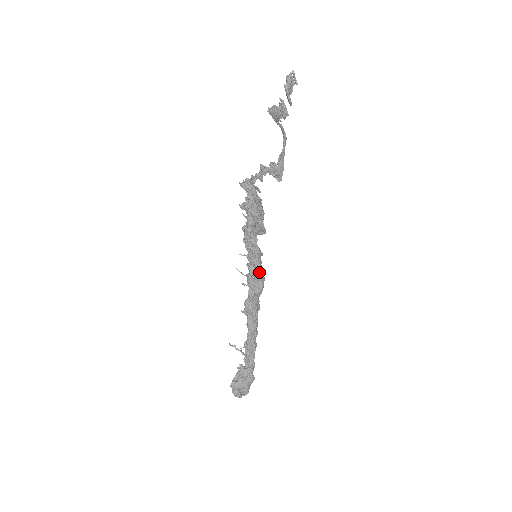
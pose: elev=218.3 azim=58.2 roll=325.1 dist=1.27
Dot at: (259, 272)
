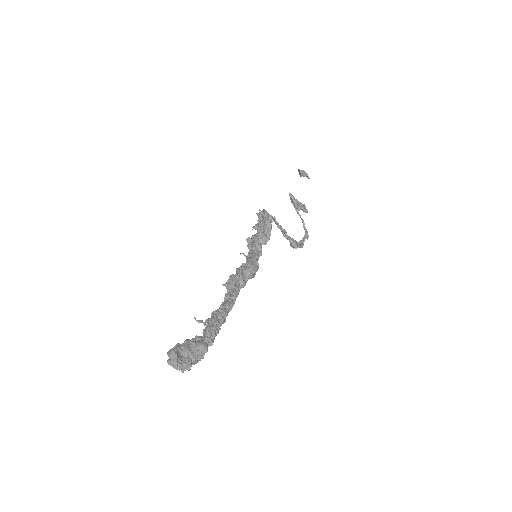
Dot at: (254, 256)
